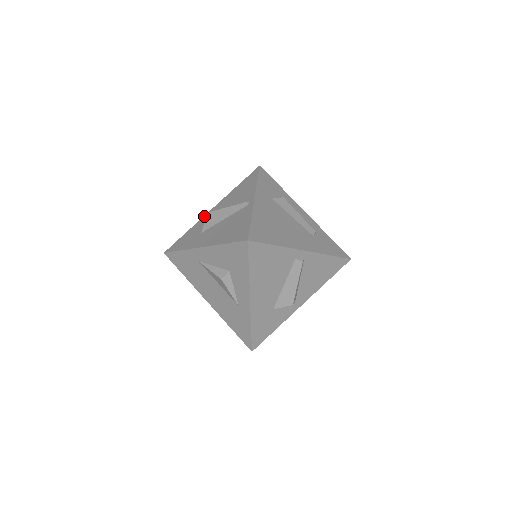
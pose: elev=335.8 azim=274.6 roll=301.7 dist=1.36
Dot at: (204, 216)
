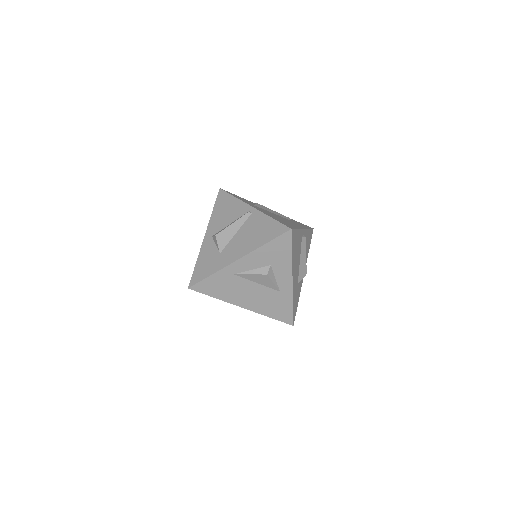
Dot at: (203, 244)
